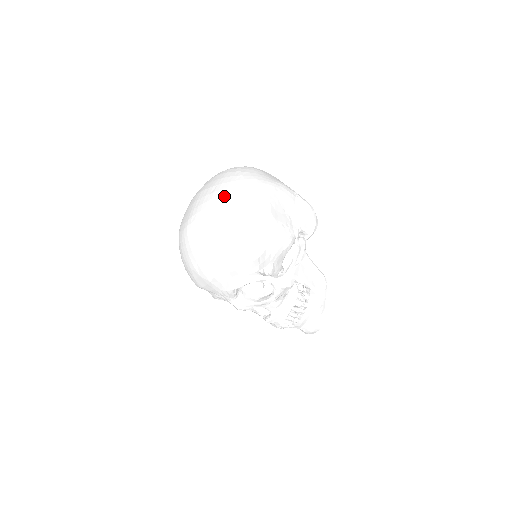
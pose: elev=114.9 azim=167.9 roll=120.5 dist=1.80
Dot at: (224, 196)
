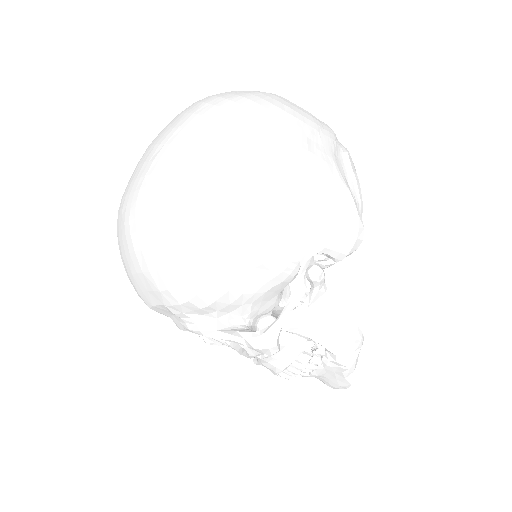
Dot at: (162, 177)
